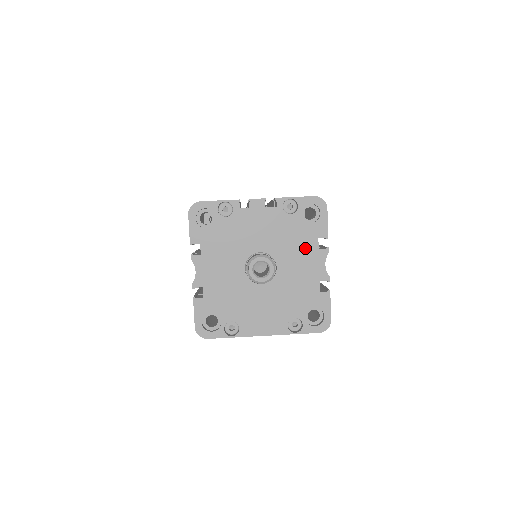
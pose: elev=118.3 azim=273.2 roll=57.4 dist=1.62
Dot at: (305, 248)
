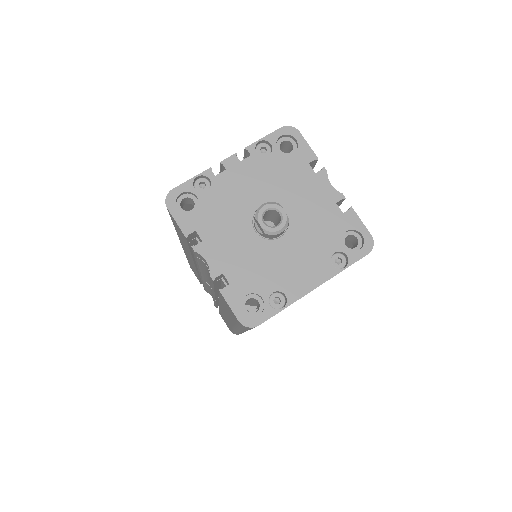
Dot at: (302, 179)
